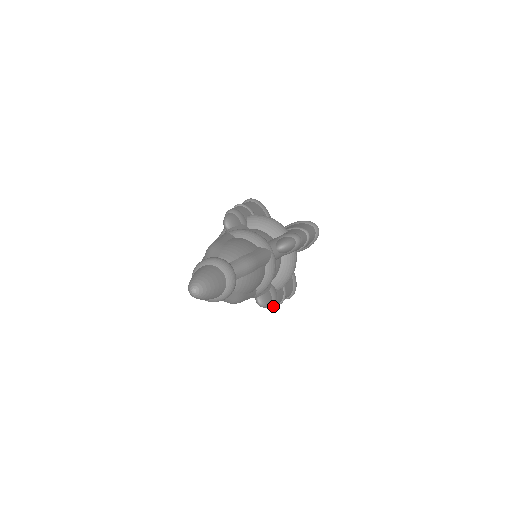
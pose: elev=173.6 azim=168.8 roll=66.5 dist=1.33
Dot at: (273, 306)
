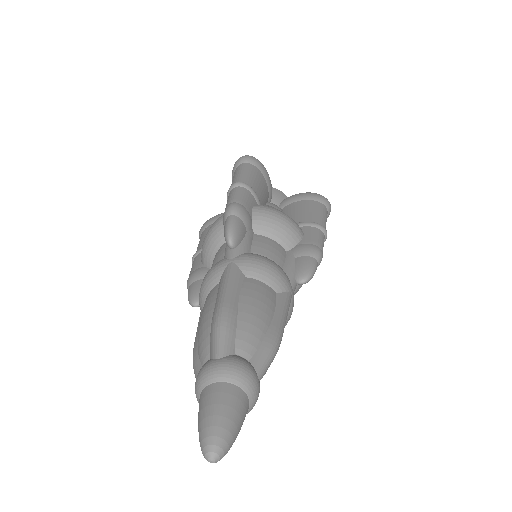
Dot at: occluded
